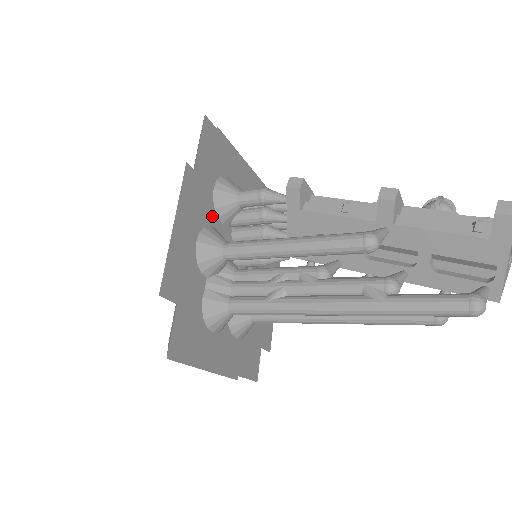
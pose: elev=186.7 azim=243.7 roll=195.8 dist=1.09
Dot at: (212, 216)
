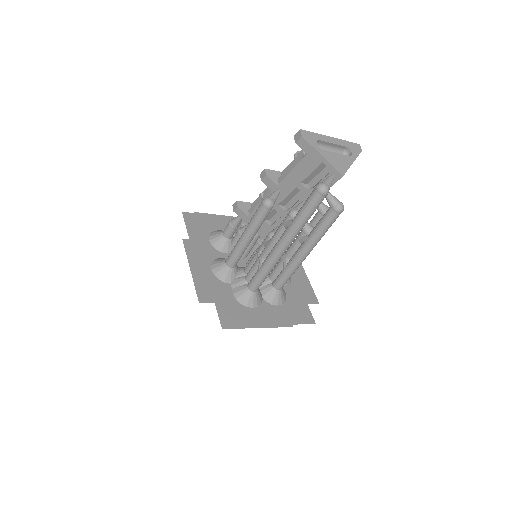
Dot at: (216, 253)
